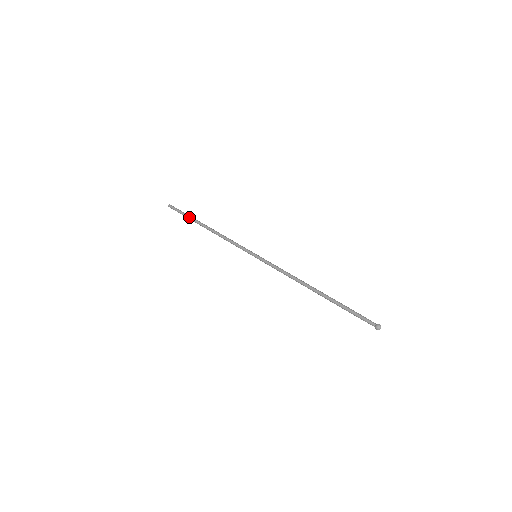
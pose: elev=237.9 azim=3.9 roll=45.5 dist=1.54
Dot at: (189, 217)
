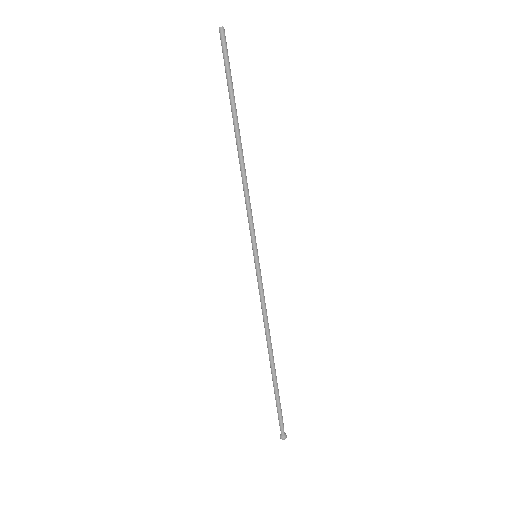
Dot at: (232, 95)
